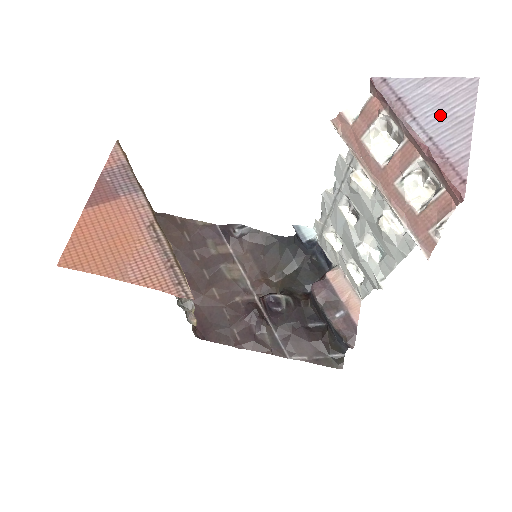
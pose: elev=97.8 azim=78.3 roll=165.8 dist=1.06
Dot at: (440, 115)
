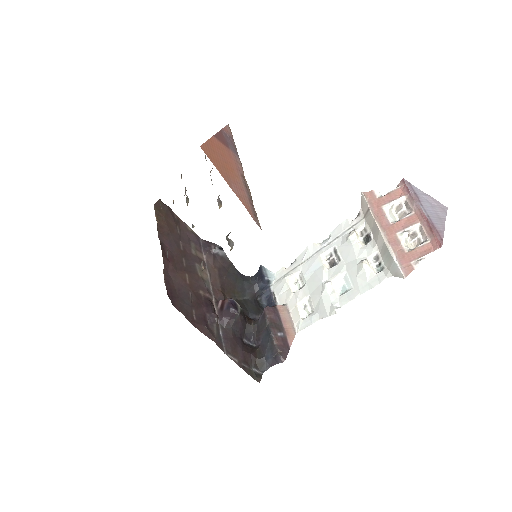
Dot at: (432, 210)
